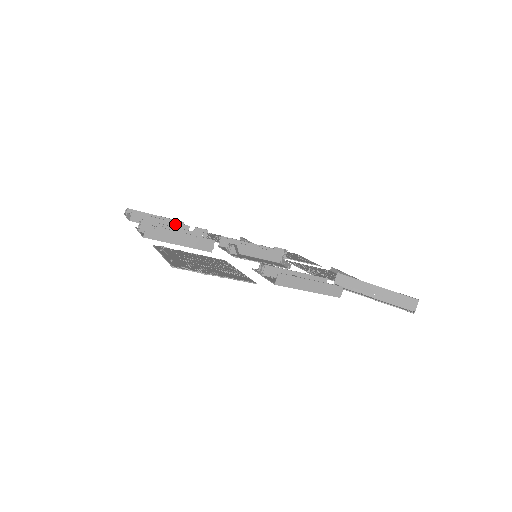
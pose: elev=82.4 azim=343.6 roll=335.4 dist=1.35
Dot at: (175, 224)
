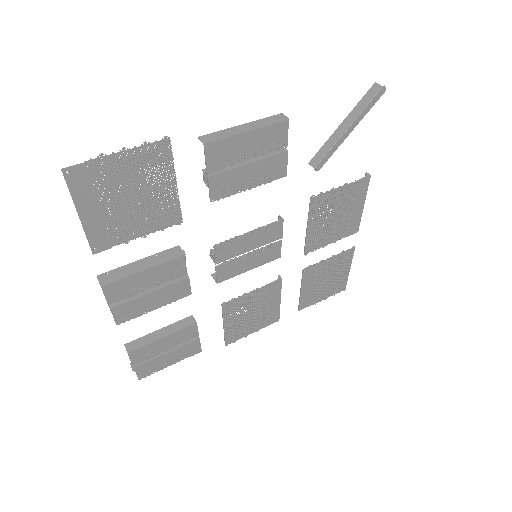
Dot at: (176, 324)
